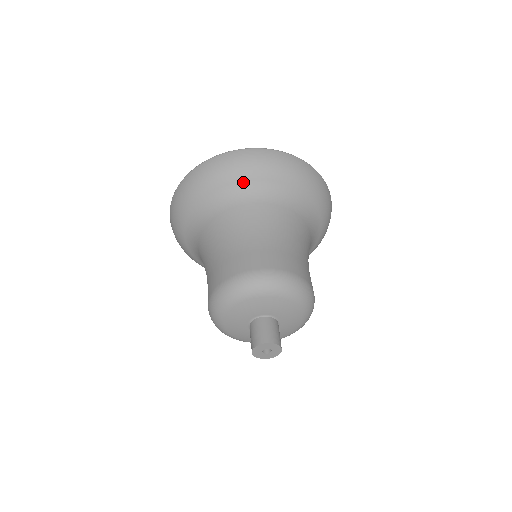
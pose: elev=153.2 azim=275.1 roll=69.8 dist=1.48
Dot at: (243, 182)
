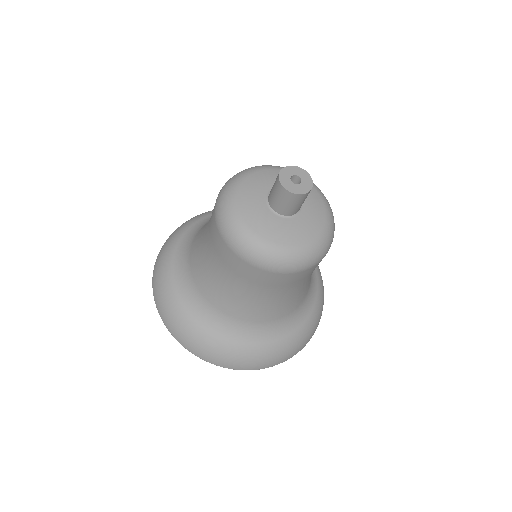
Dot at: occluded
